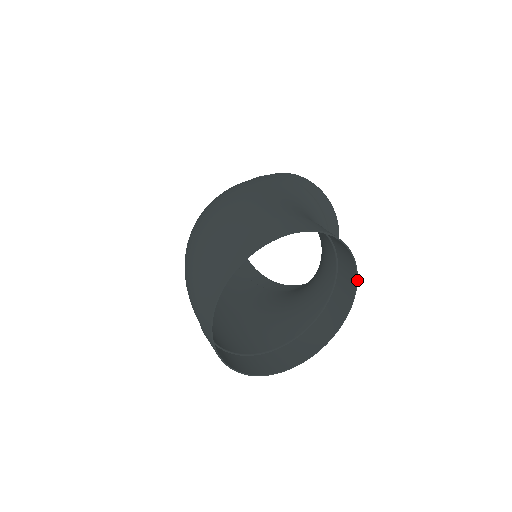
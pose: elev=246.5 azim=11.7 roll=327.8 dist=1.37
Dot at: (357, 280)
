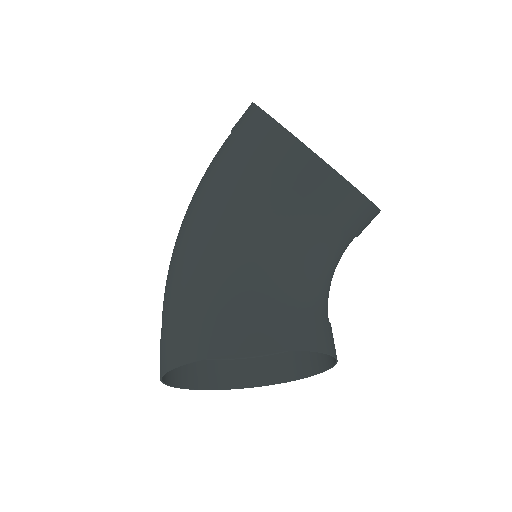
Dot at: (304, 350)
